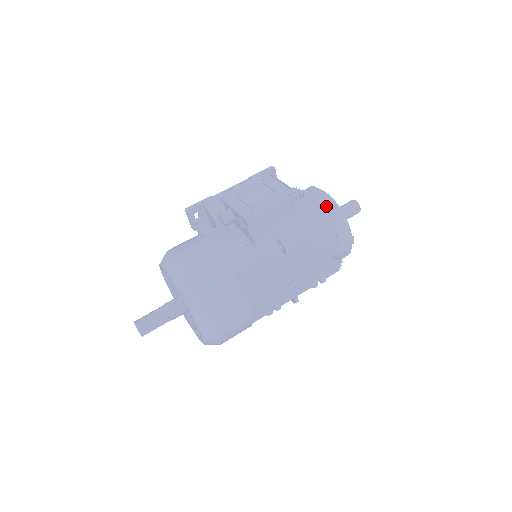
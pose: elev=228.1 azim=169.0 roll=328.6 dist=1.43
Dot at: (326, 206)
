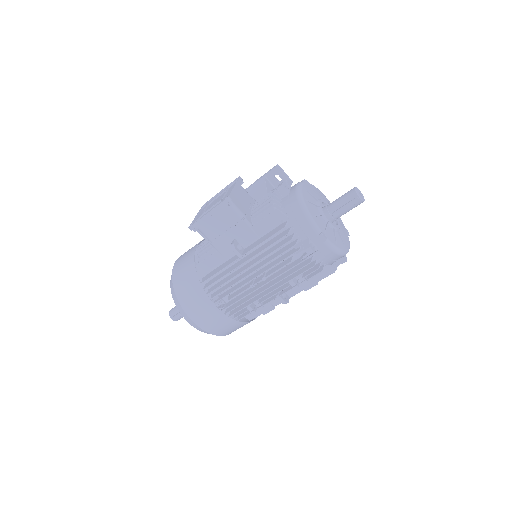
Dot at: (288, 203)
